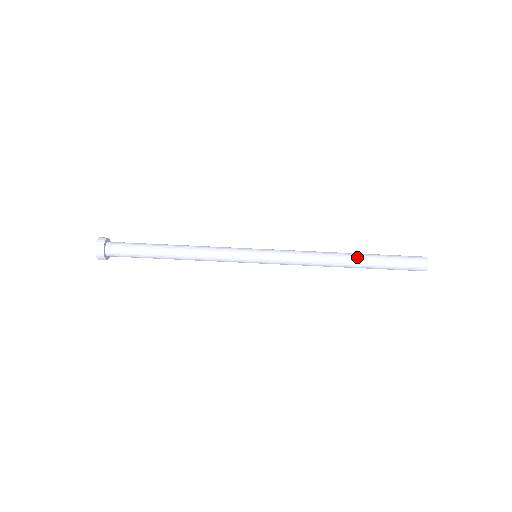
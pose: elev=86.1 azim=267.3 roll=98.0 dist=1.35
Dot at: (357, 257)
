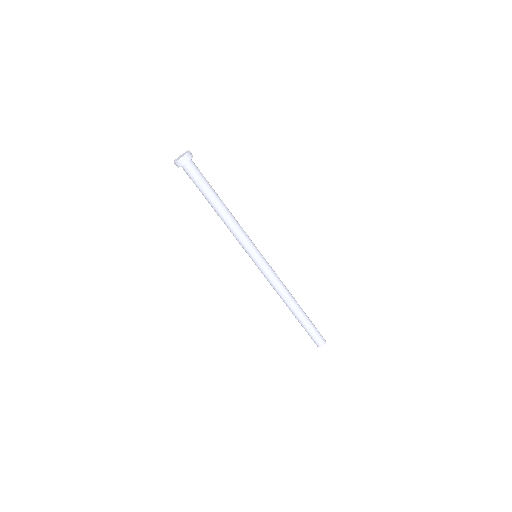
Dot at: (301, 308)
